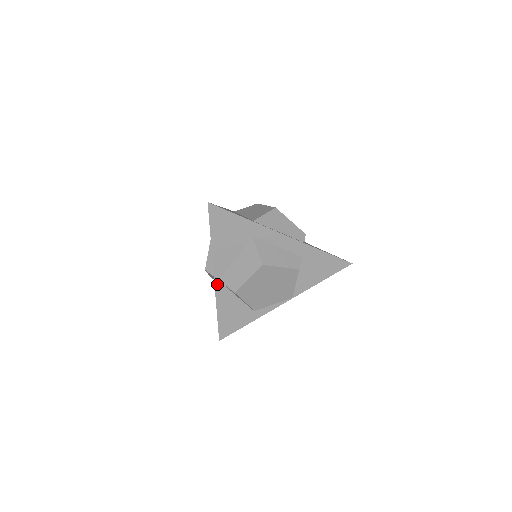
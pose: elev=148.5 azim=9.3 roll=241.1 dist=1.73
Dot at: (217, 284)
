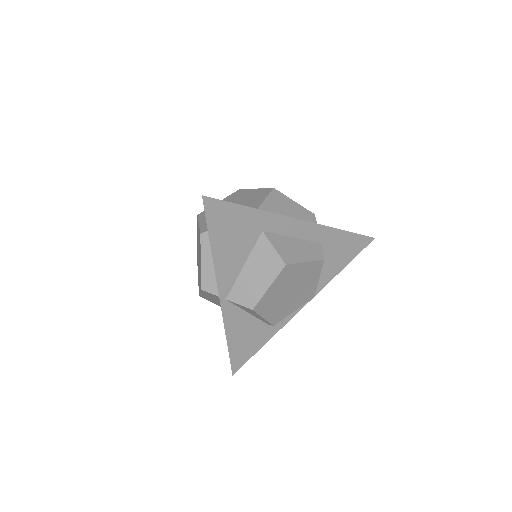
Dot at: (224, 304)
